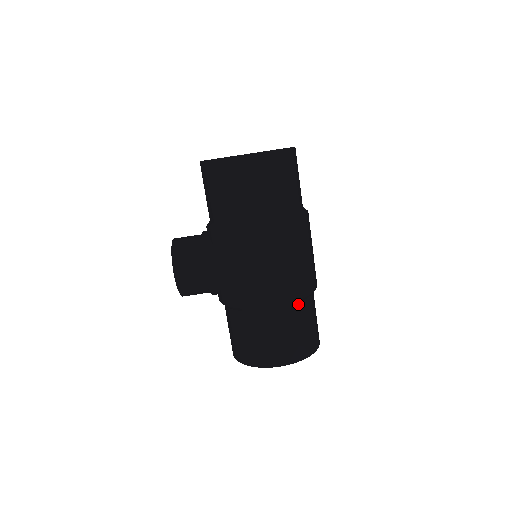
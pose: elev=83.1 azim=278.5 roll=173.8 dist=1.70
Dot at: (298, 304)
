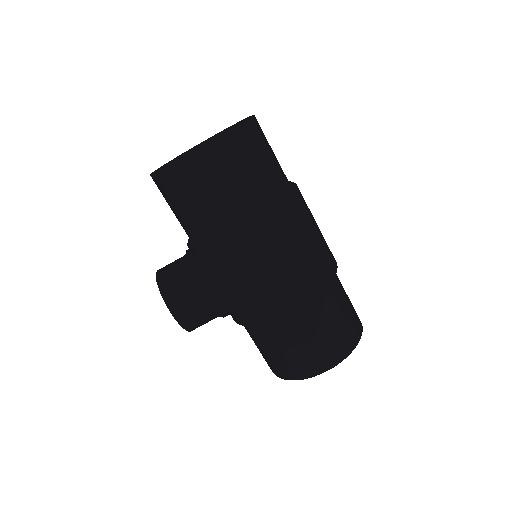
Dot at: (324, 295)
